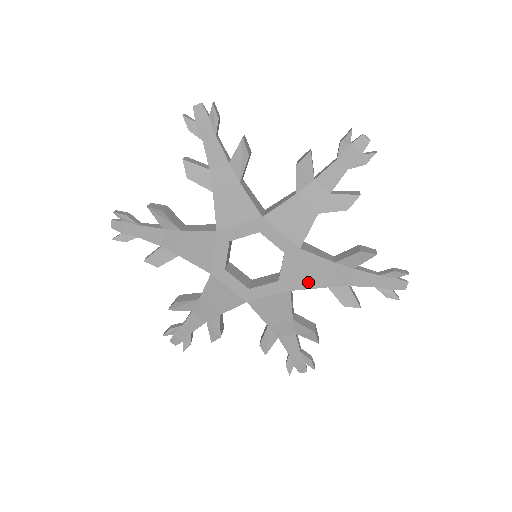
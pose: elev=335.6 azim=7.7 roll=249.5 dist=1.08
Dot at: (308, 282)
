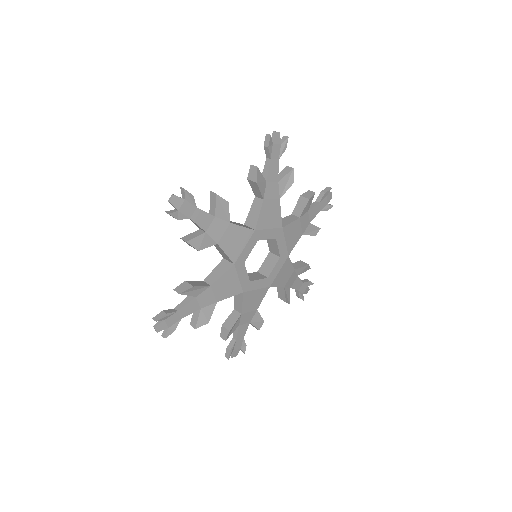
Dot at: (279, 281)
